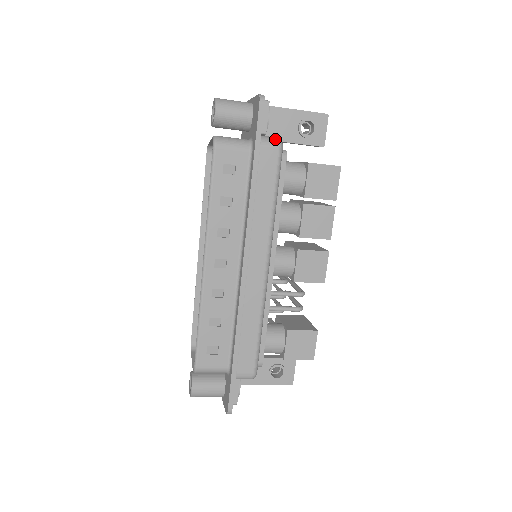
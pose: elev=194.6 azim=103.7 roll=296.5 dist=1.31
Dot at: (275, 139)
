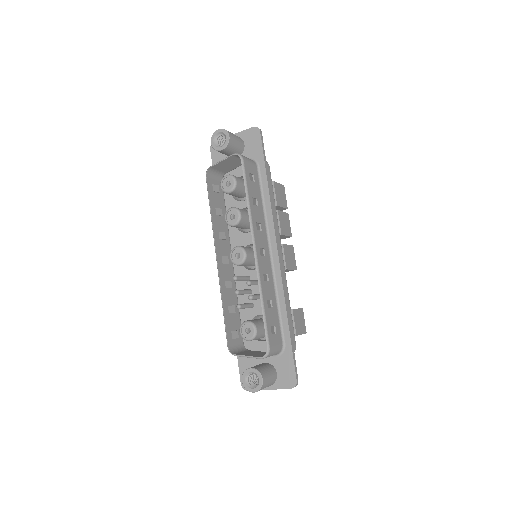
Dot at: occluded
